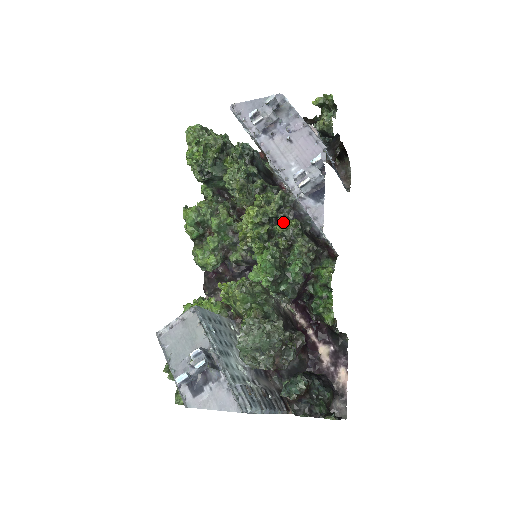
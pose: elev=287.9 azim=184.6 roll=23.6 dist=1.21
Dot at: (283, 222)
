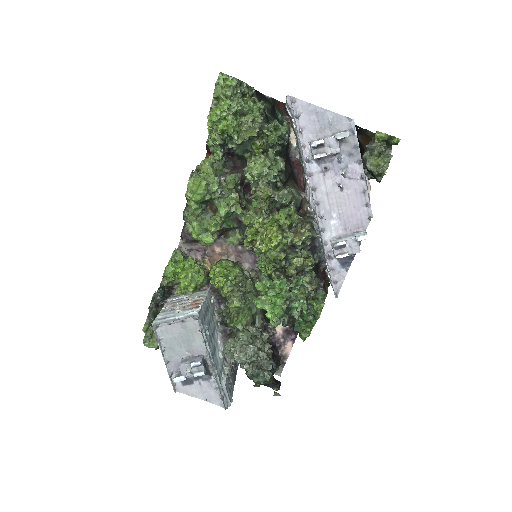
Dot at: (300, 258)
